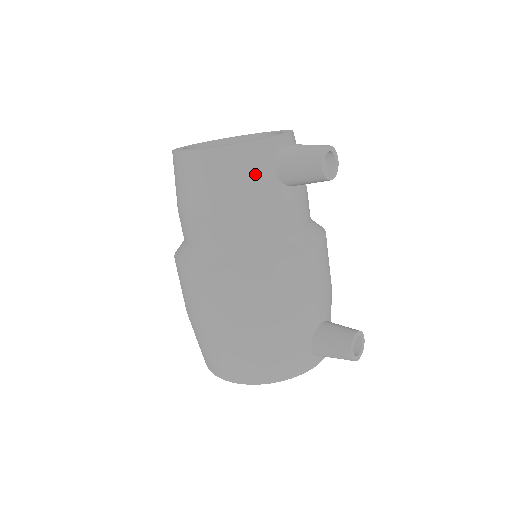
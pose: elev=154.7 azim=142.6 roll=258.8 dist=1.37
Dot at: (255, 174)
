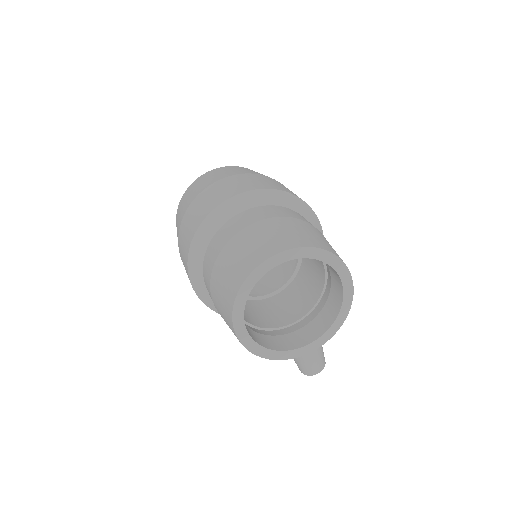
Dot at: occluded
